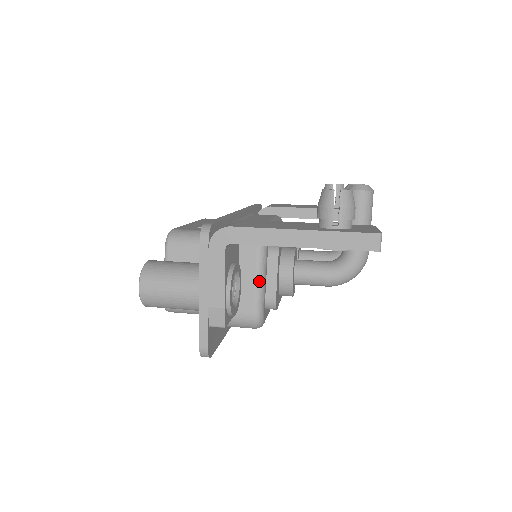
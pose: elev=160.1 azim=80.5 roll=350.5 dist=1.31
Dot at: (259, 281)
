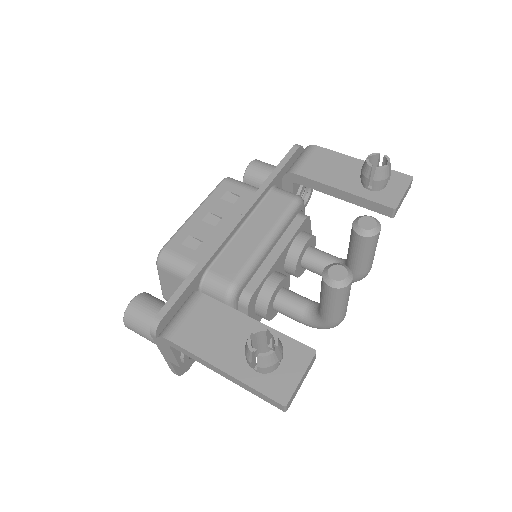
Dot at: occluded
